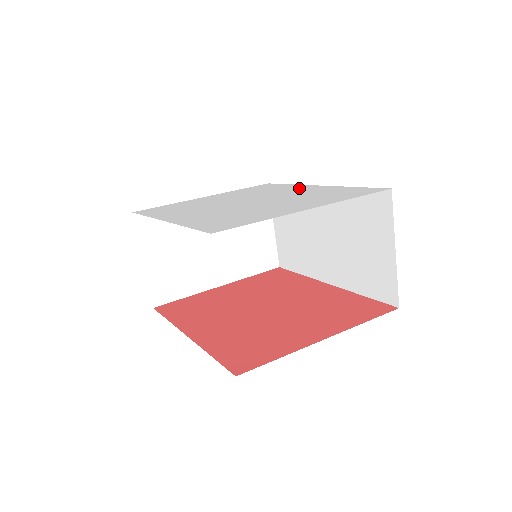
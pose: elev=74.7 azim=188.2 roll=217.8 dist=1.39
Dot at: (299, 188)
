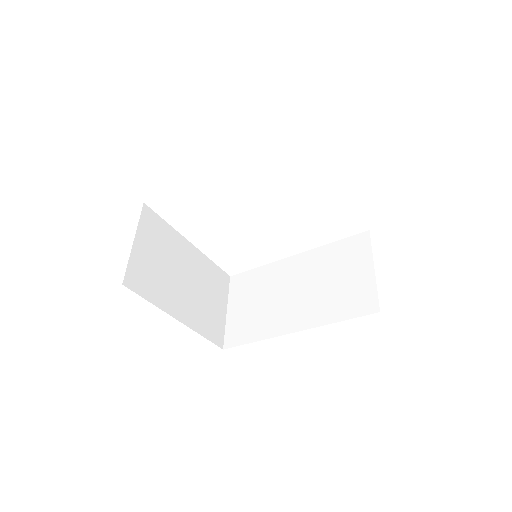
Dot at: occluded
